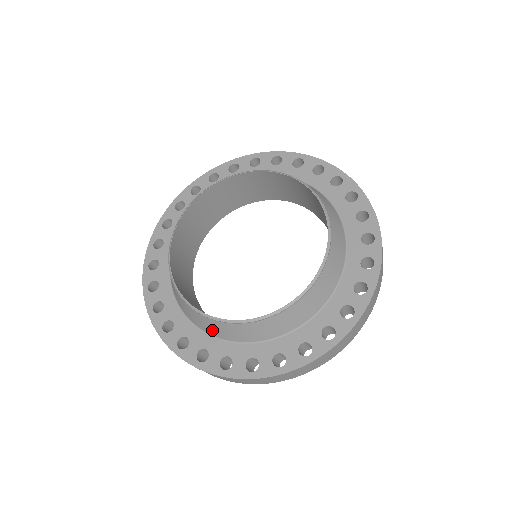
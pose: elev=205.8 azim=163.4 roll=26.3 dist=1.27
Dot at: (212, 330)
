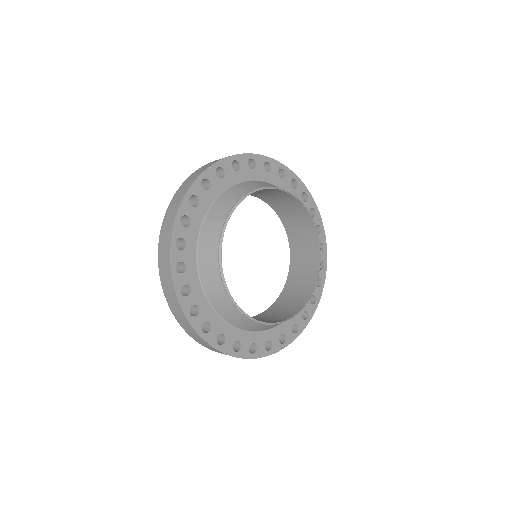
Dot at: (208, 283)
